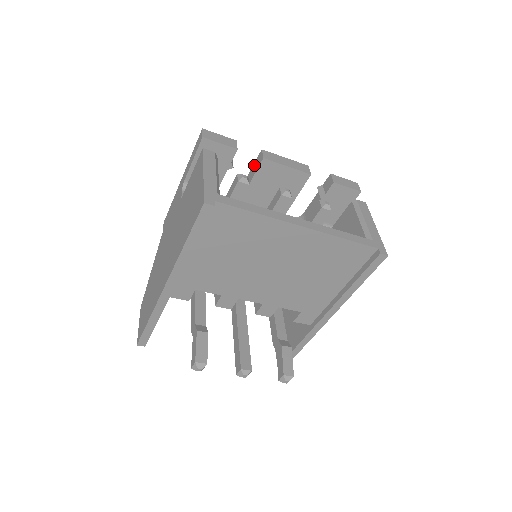
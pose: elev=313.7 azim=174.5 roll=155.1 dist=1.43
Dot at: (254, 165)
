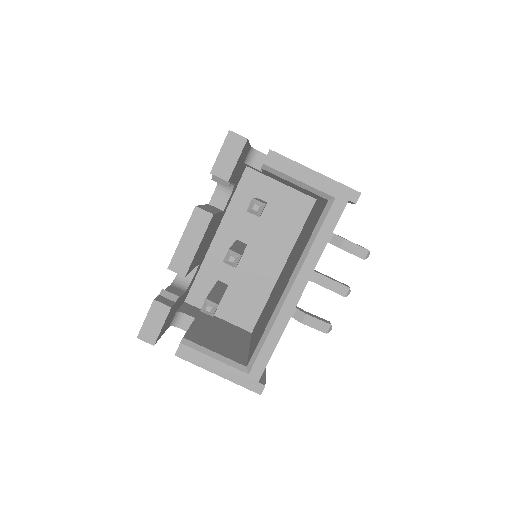
Dot at: occluded
